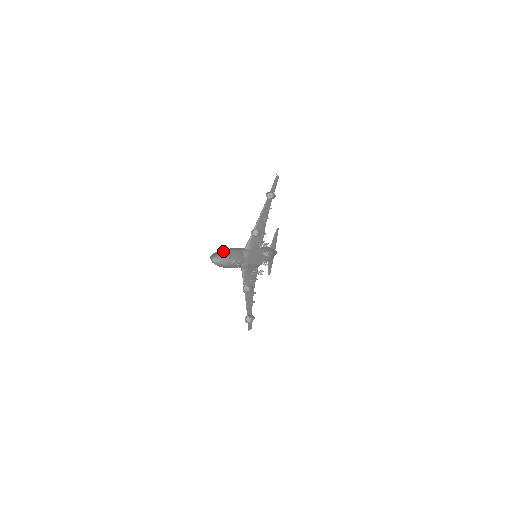
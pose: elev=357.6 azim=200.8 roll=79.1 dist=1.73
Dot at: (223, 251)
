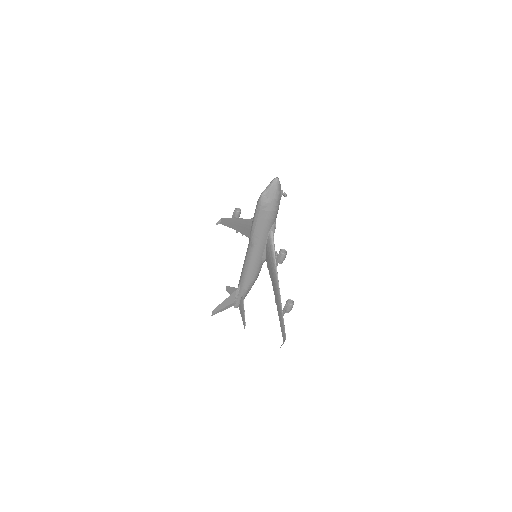
Dot at: occluded
